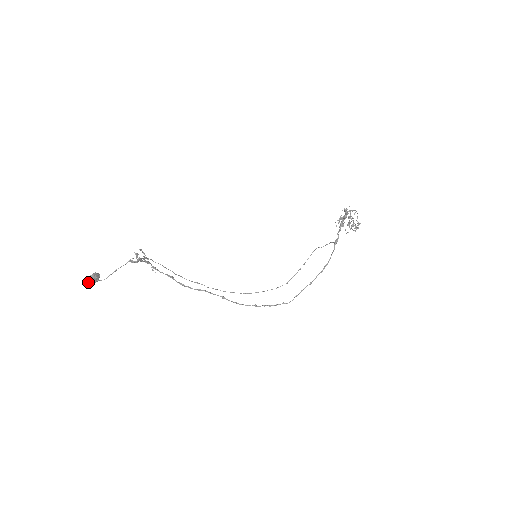
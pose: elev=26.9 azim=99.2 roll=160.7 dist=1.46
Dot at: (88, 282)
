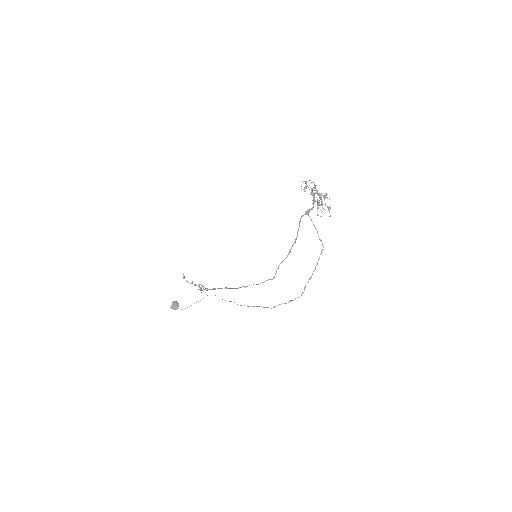
Dot at: (171, 307)
